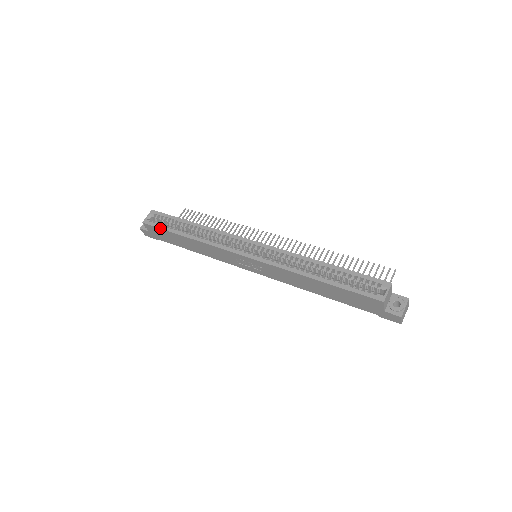
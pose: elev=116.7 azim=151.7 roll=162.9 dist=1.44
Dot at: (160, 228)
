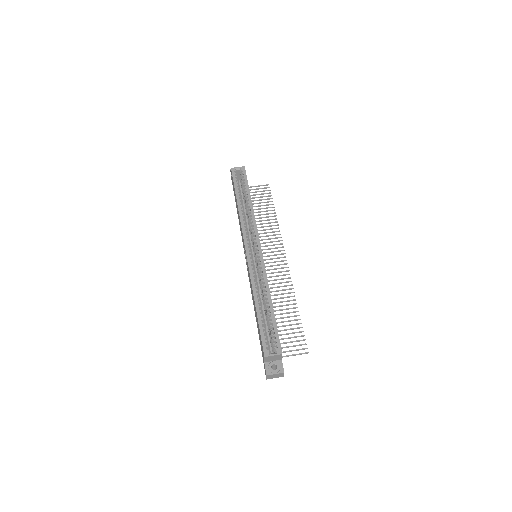
Dot at: (234, 182)
